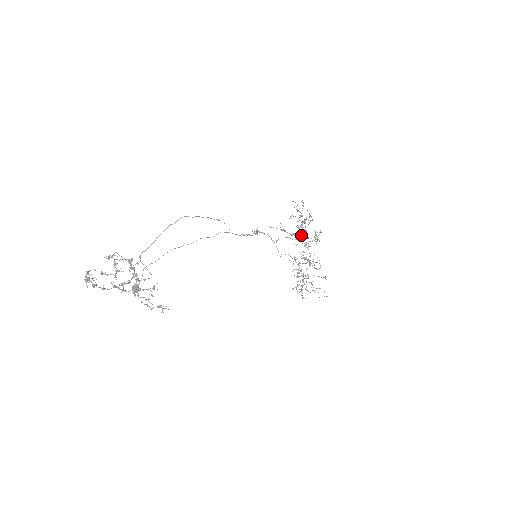
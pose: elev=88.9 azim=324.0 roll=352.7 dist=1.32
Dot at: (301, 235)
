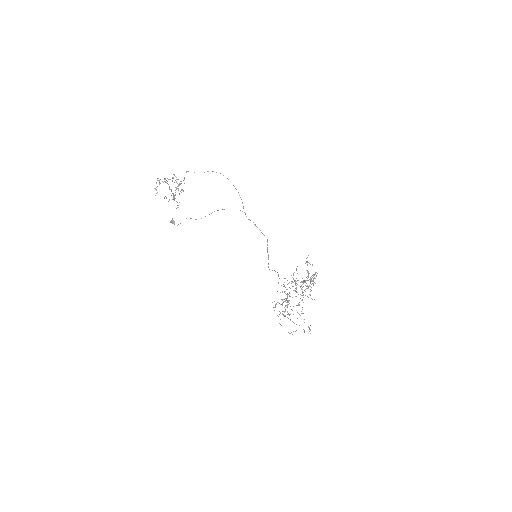
Dot at: occluded
